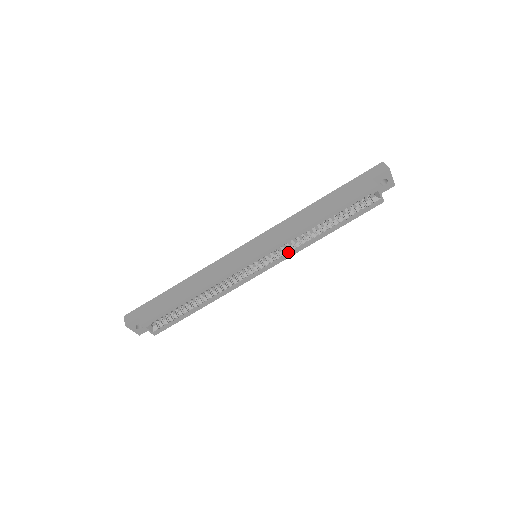
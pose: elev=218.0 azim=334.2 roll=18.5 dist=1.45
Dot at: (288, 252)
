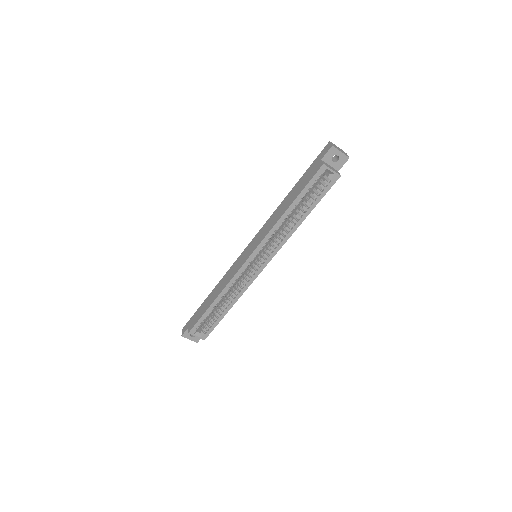
Dot at: (276, 245)
